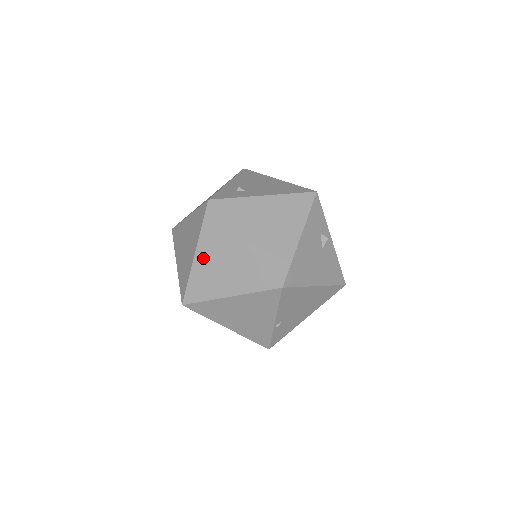
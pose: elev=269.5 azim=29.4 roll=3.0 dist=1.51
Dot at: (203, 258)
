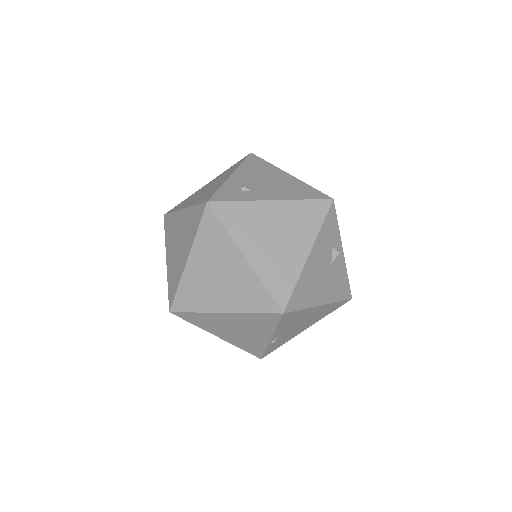
Dot at: (196, 266)
